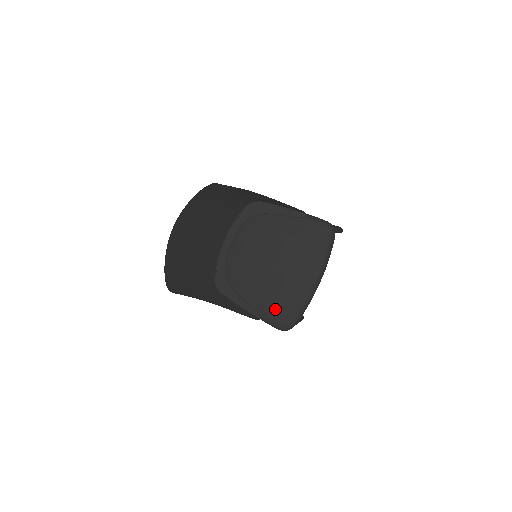
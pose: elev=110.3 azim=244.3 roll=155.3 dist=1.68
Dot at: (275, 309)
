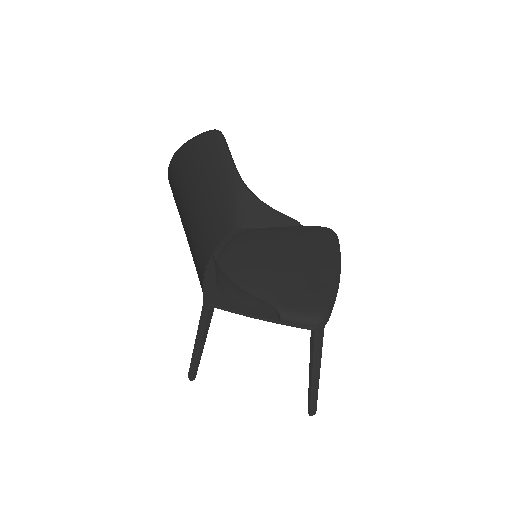
Dot at: (297, 296)
